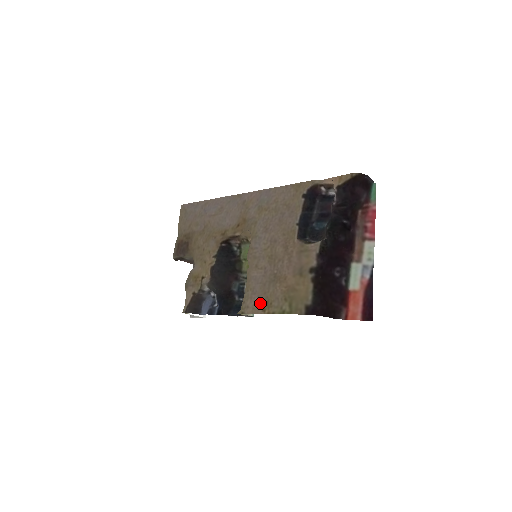
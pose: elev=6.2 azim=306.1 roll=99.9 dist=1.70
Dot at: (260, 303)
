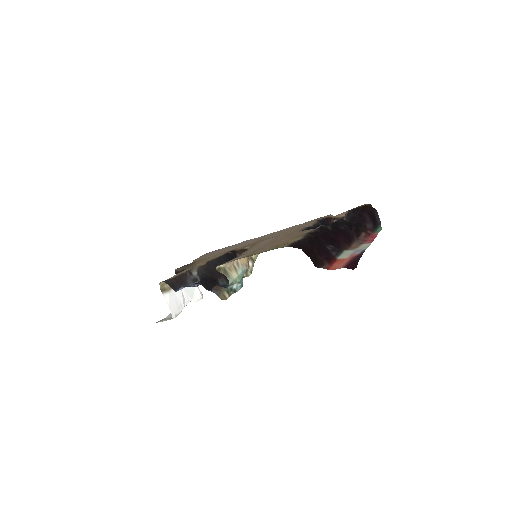
Dot at: (245, 255)
